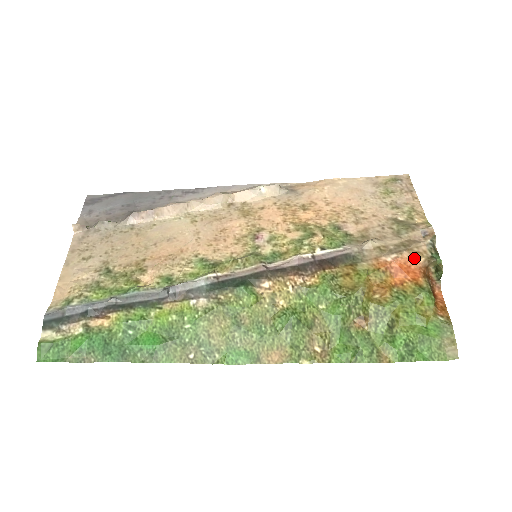
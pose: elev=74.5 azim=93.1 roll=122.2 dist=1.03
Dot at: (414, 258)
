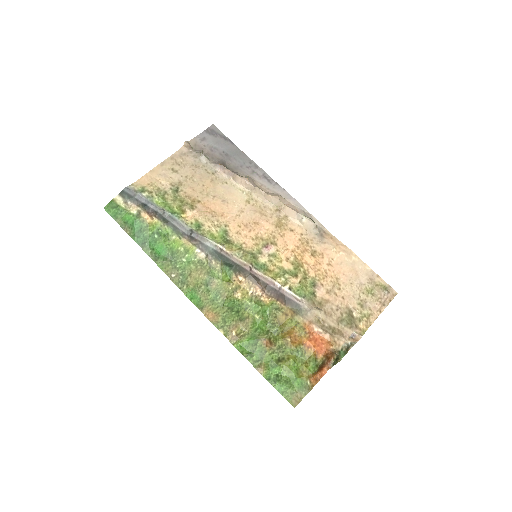
Dot at: (329, 342)
